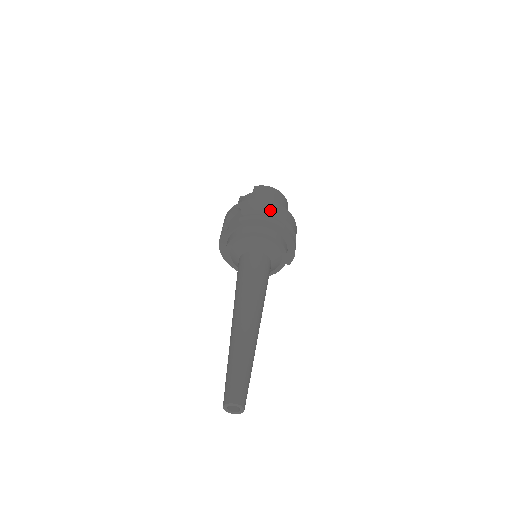
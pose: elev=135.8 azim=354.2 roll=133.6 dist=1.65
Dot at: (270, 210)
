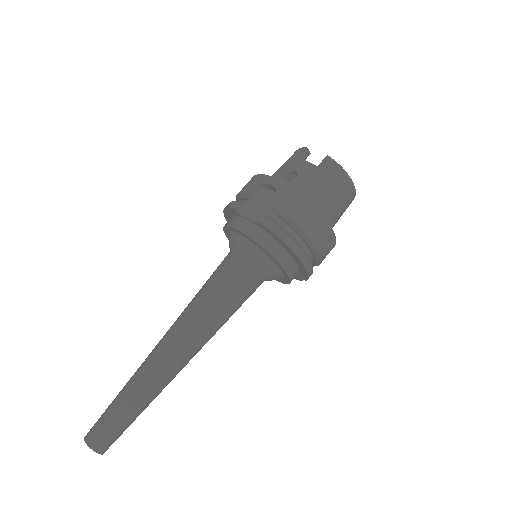
Dot at: (308, 231)
